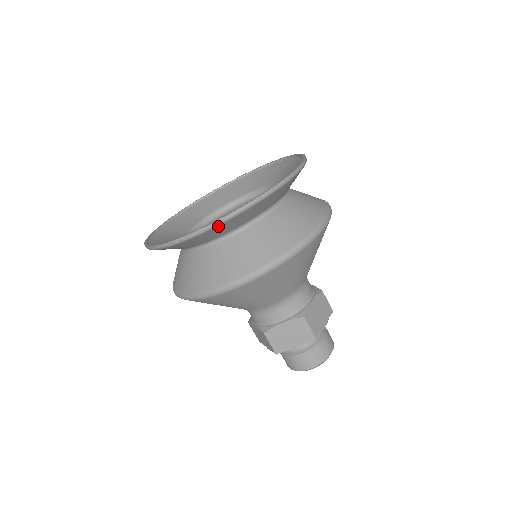
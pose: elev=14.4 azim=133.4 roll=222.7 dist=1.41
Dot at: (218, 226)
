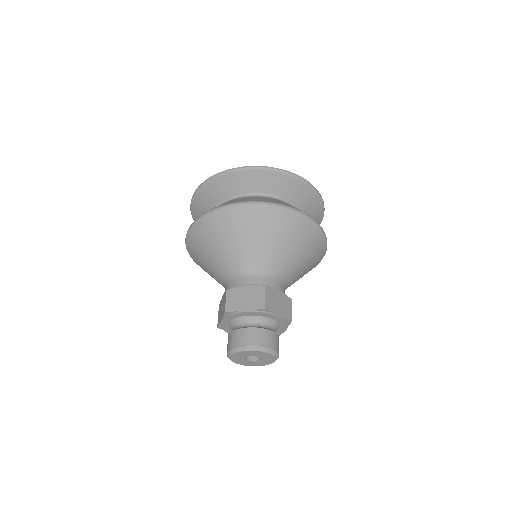
Dot at: (310, 189)
